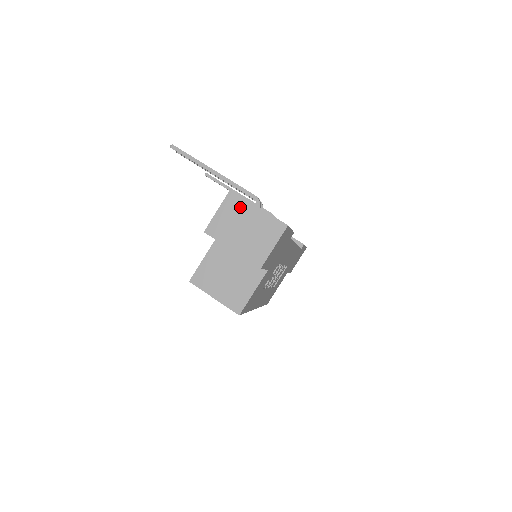
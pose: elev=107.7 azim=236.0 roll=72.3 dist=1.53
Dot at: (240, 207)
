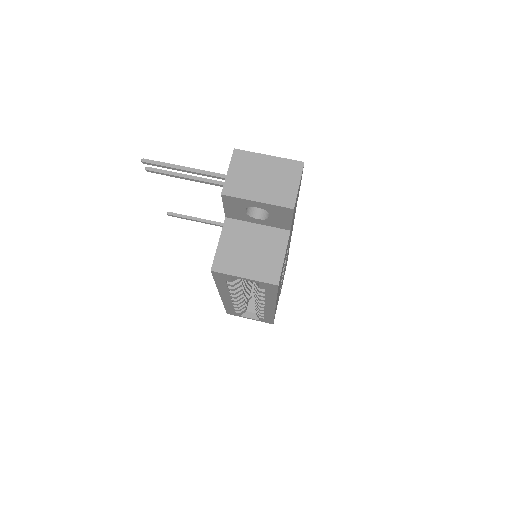
Dot at: (250, 161)
